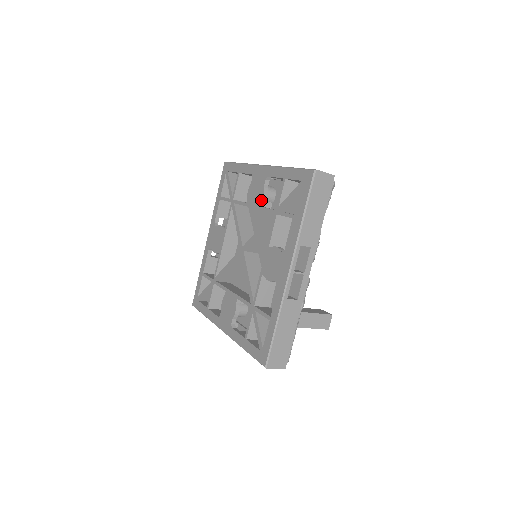
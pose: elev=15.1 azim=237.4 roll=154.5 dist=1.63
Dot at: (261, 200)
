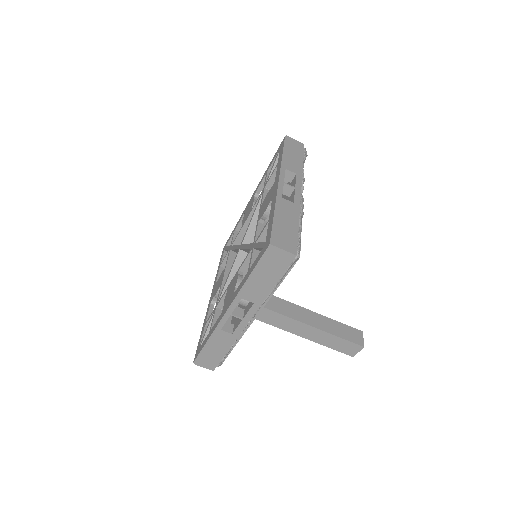
Dot at: (252, 206)
